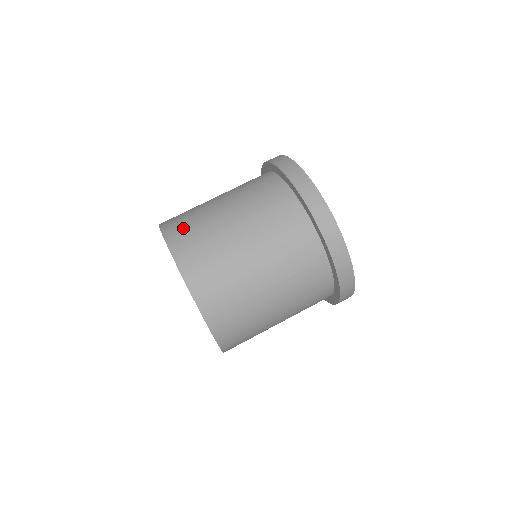
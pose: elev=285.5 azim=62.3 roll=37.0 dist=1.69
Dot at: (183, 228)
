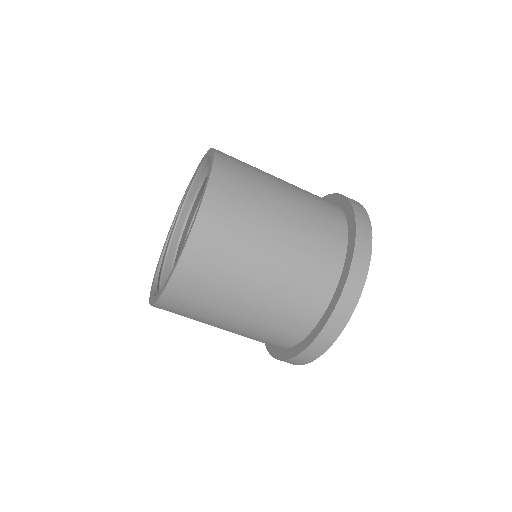
Dot at: (191, 295)
